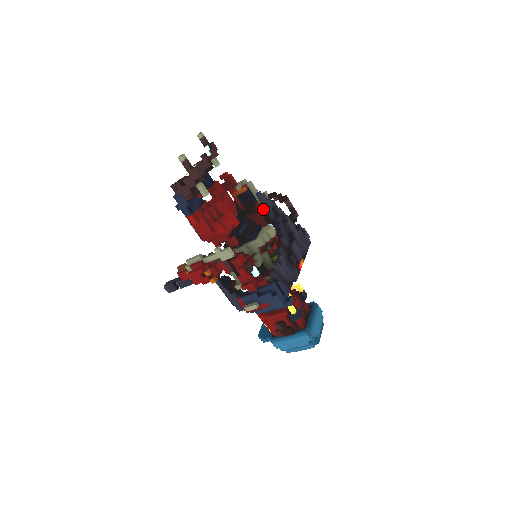
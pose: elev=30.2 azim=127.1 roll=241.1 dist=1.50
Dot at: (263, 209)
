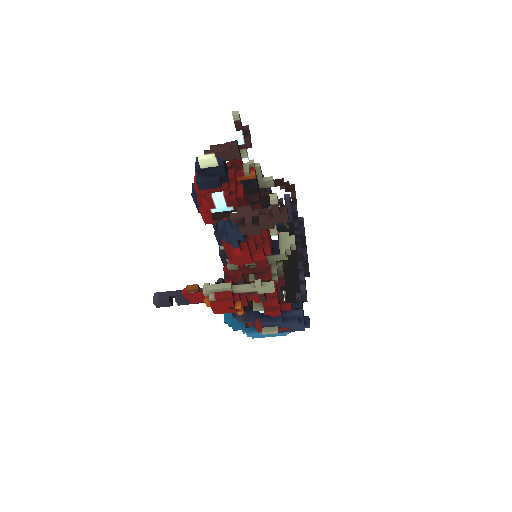
Dot at: (267, 198)
